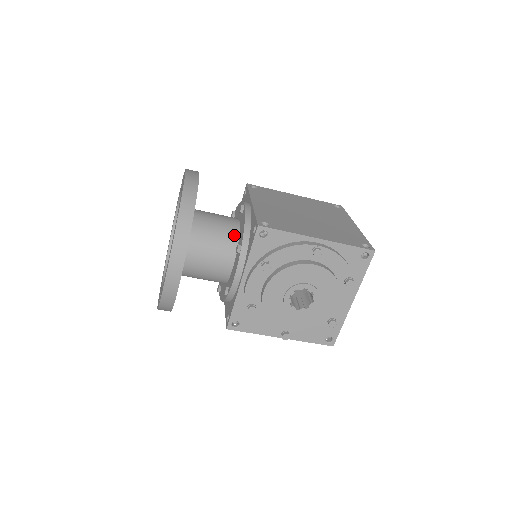
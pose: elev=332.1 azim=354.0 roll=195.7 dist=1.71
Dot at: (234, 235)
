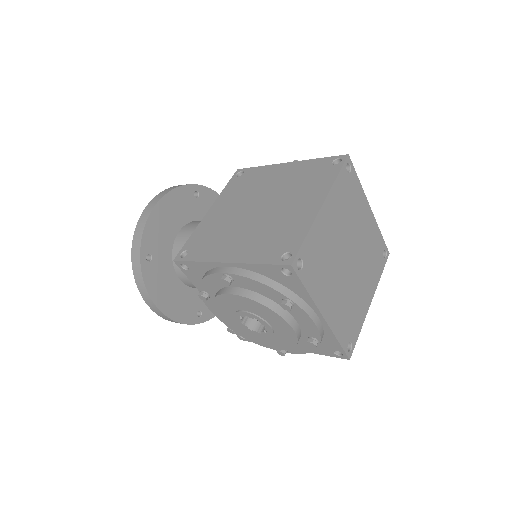
Dot at: occluded
